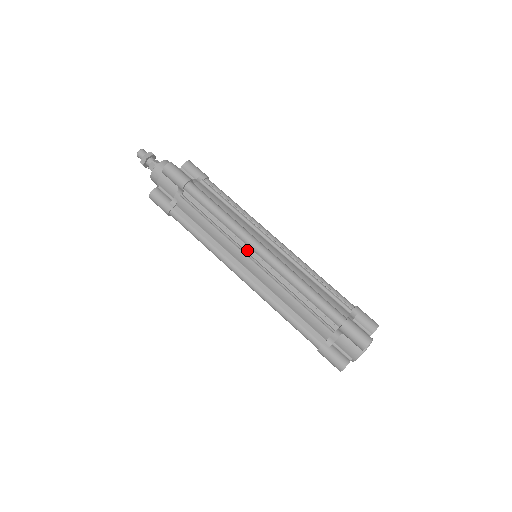
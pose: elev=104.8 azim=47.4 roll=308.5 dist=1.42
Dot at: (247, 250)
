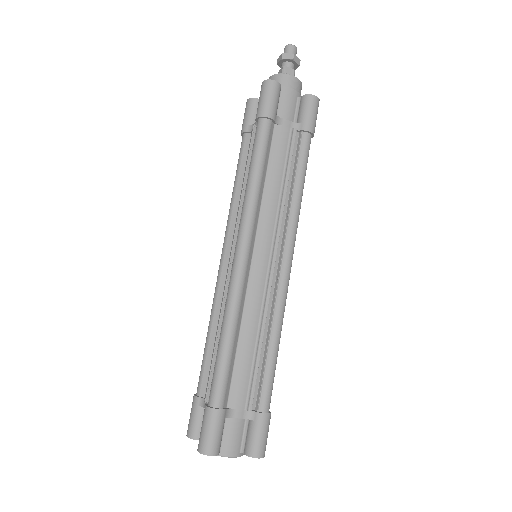
Dot at: occluded
